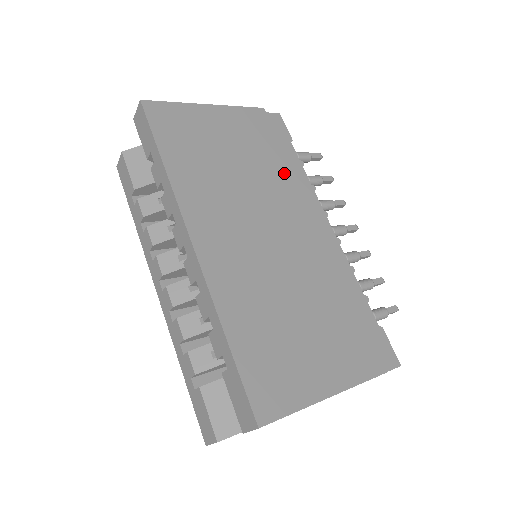
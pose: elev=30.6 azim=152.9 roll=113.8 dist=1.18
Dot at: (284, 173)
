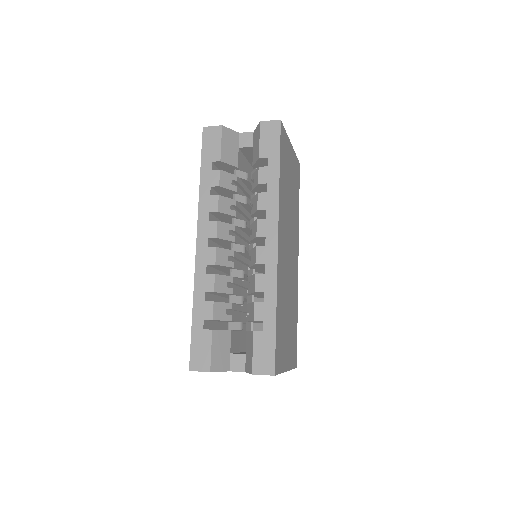
Dot at: (297, 216)
